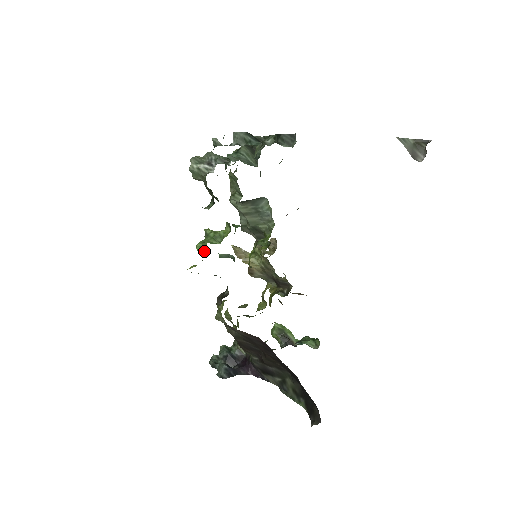
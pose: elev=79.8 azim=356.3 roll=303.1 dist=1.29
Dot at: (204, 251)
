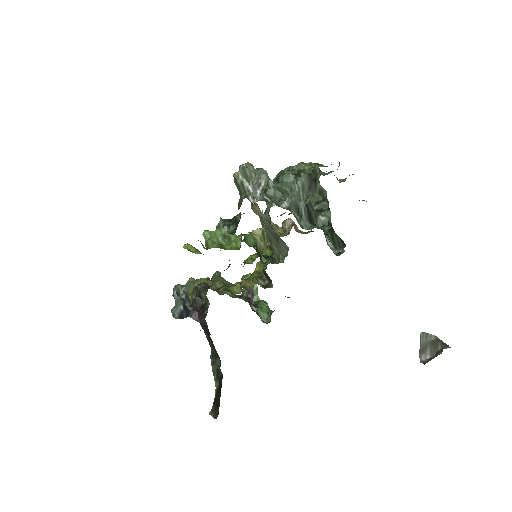
Dot at: (206, 247)
